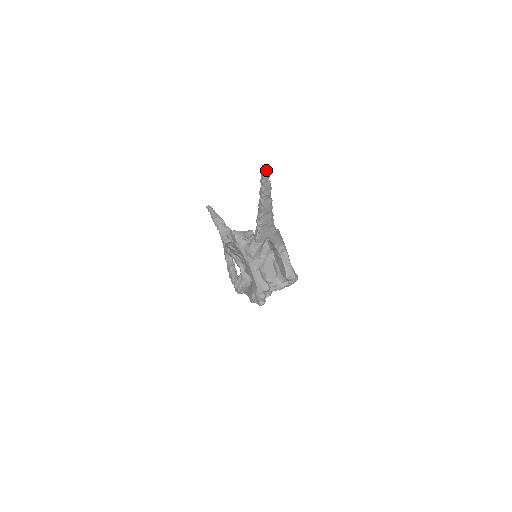
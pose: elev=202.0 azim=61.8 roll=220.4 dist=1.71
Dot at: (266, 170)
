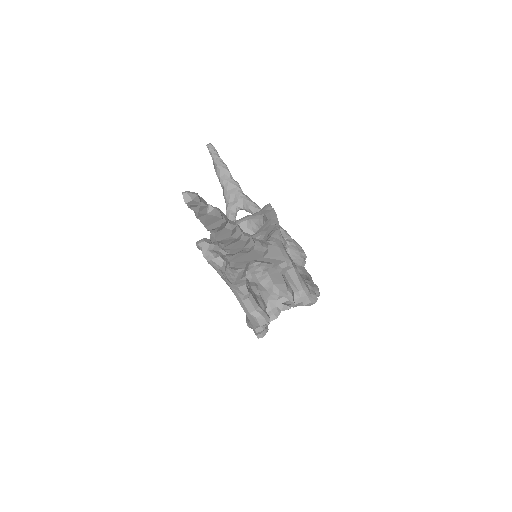
Dot at: (191, 201)
